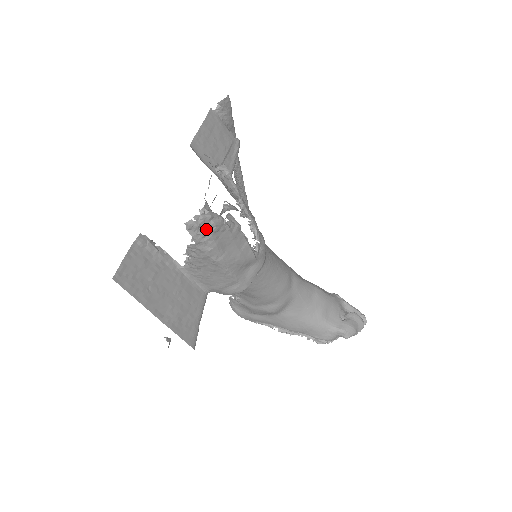
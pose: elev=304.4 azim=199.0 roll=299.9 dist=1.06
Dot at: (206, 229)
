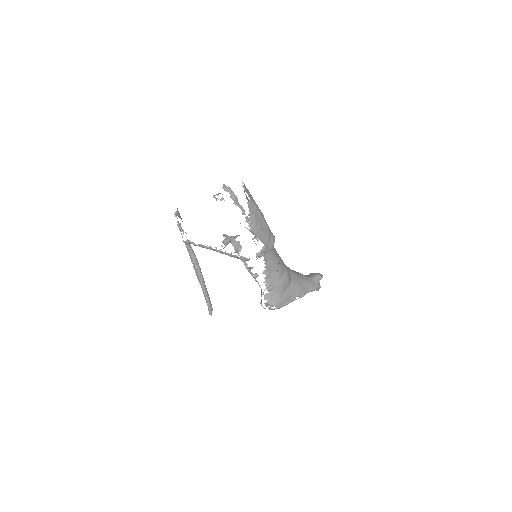
Dot at: (248, 191)
